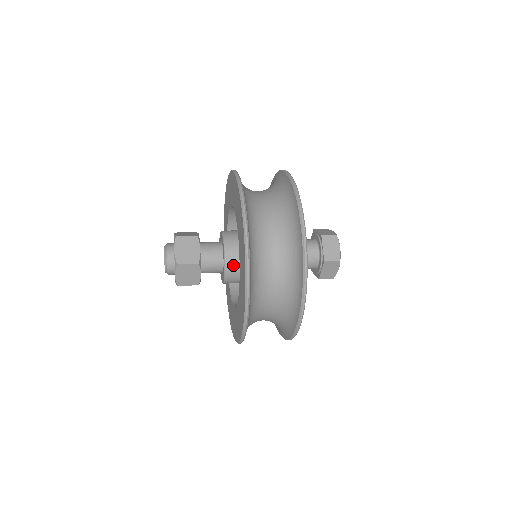
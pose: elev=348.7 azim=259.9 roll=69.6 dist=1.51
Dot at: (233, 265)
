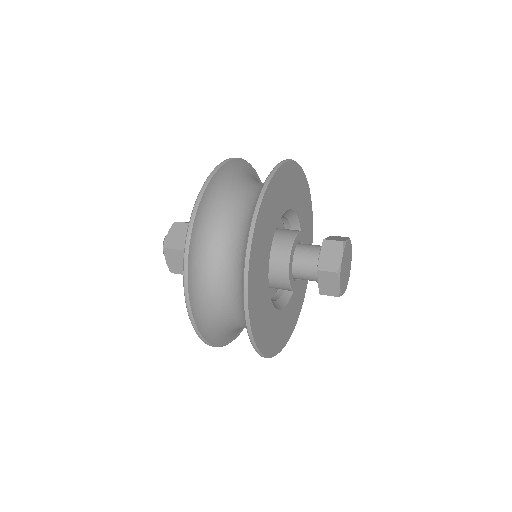
Dot at: occluded
